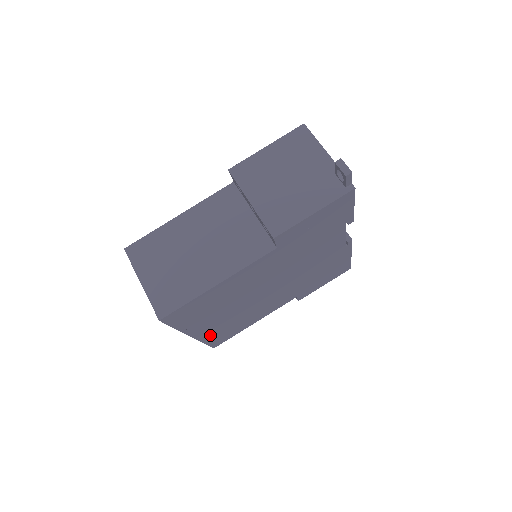
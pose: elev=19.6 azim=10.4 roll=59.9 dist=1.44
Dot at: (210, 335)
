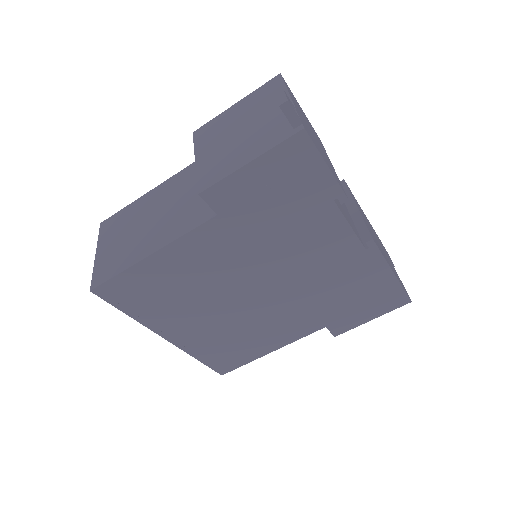
Dot at: (199, 348)
